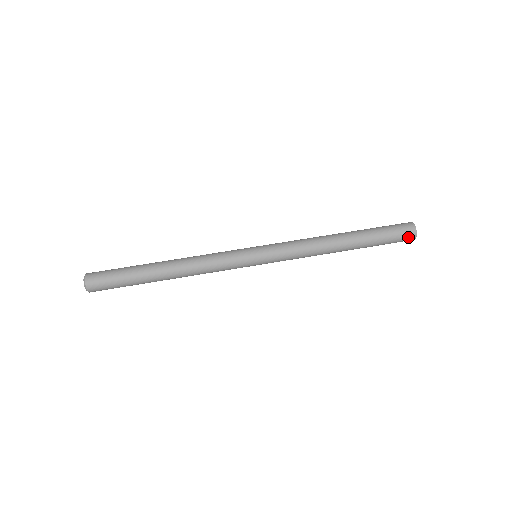
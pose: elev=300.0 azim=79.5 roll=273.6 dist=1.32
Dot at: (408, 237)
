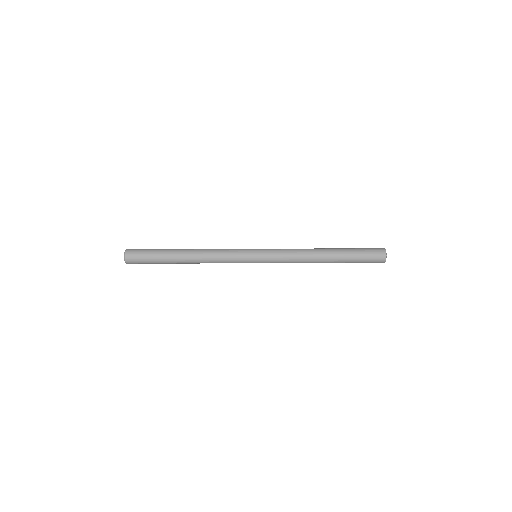
Dot at: (379, 253)
